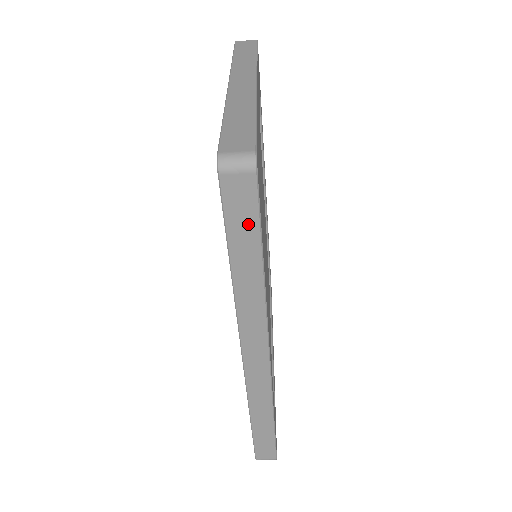
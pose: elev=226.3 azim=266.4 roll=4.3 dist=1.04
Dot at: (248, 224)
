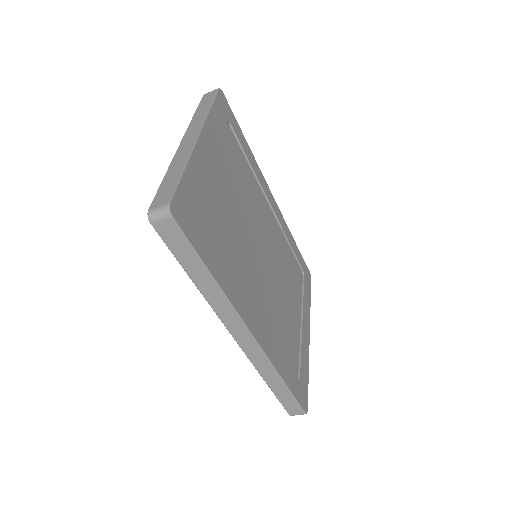
Dot at: (185, 249)
